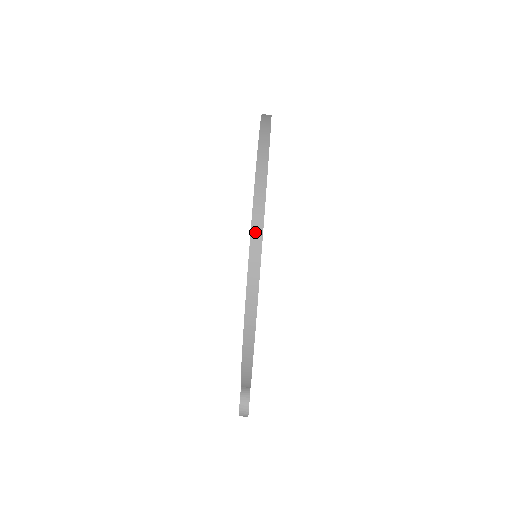
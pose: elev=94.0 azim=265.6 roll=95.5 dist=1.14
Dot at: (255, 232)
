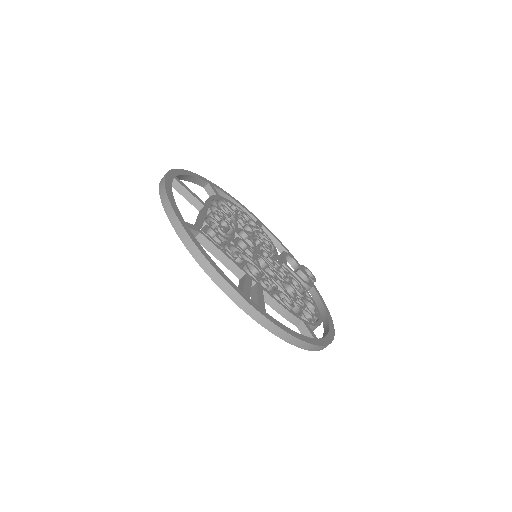
Dot at: (319, 349)
